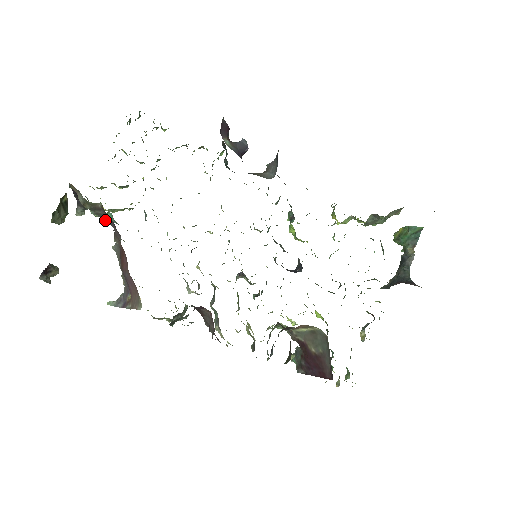
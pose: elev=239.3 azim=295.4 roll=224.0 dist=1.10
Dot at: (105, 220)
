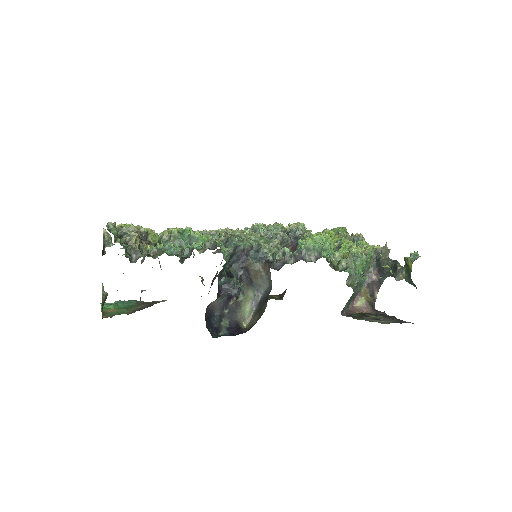
Dot at: occluded
